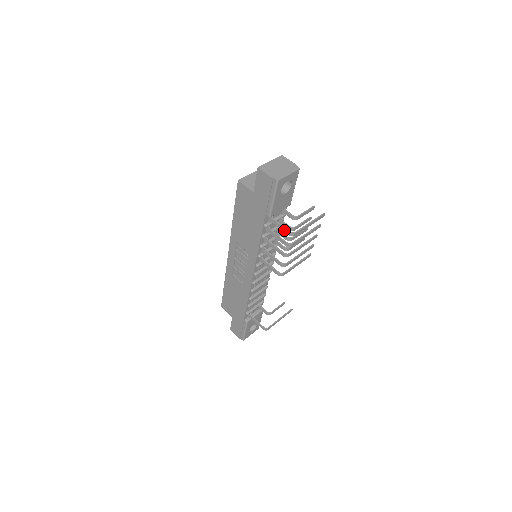
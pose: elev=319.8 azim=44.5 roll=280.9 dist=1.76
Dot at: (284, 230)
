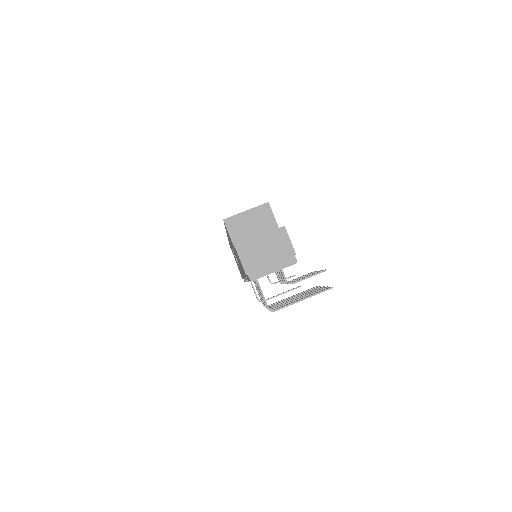
Dot at: occluded
